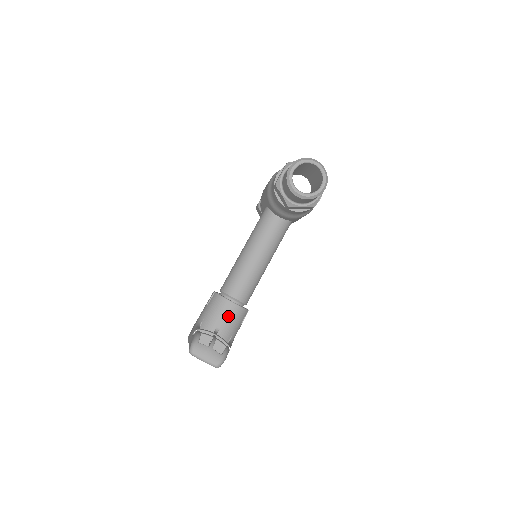
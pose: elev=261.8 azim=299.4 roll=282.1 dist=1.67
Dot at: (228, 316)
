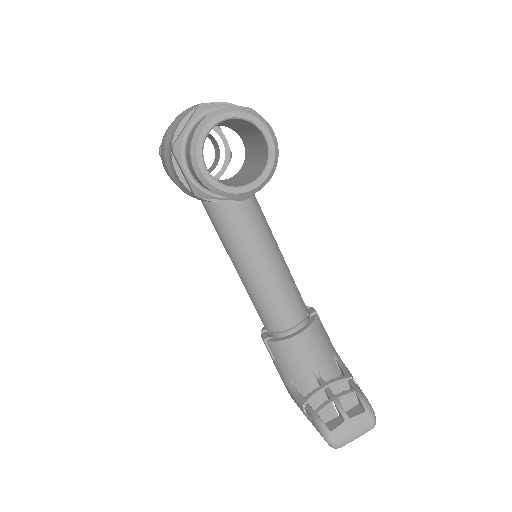
Dot at: (310, 350)
